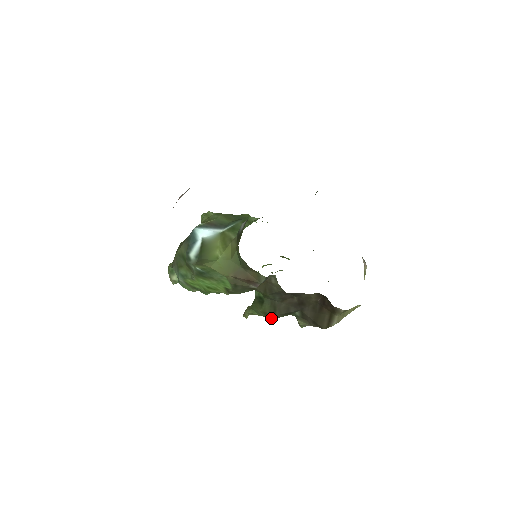
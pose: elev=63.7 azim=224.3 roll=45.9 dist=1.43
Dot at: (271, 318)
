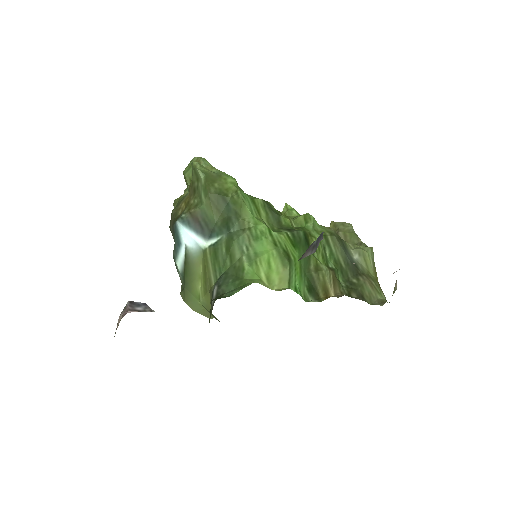
Dot at: occluded
